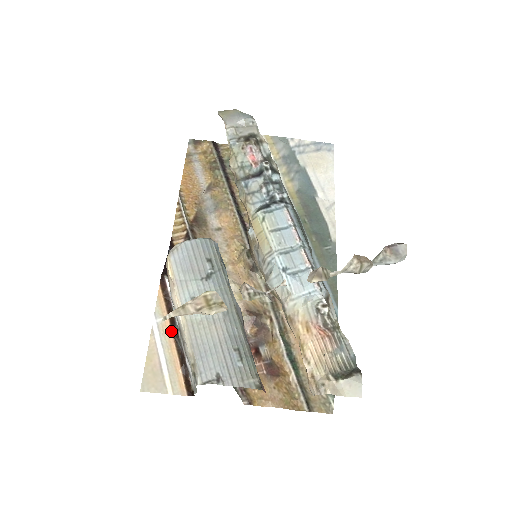
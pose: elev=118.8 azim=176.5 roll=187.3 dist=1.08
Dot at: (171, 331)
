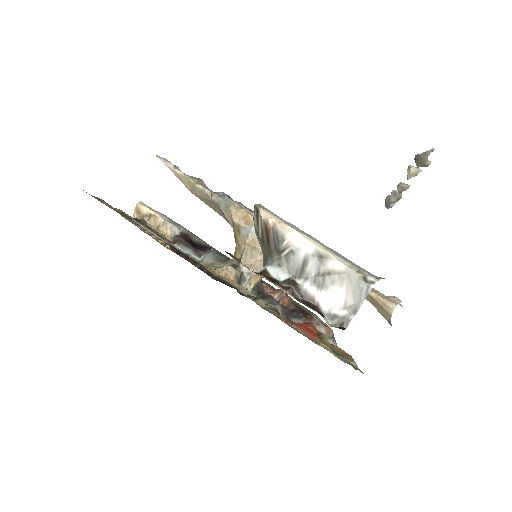
Dot at: occluded
